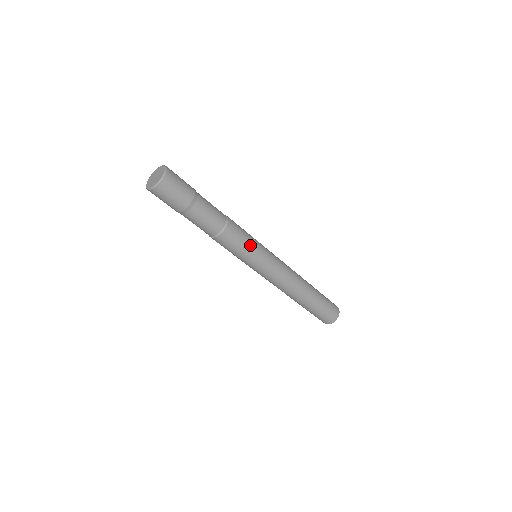
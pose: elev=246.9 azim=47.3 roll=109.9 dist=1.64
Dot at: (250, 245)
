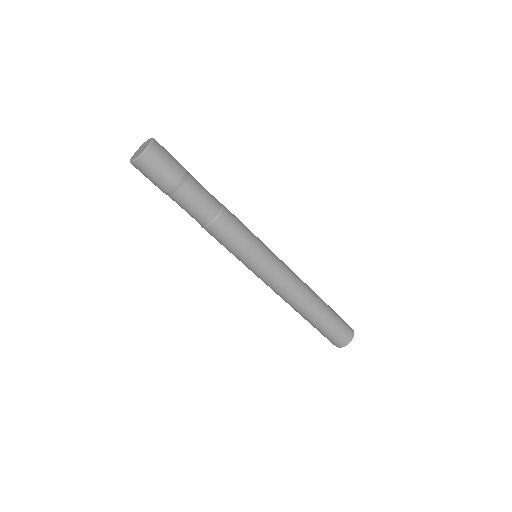
Dot at: (248, 240)
